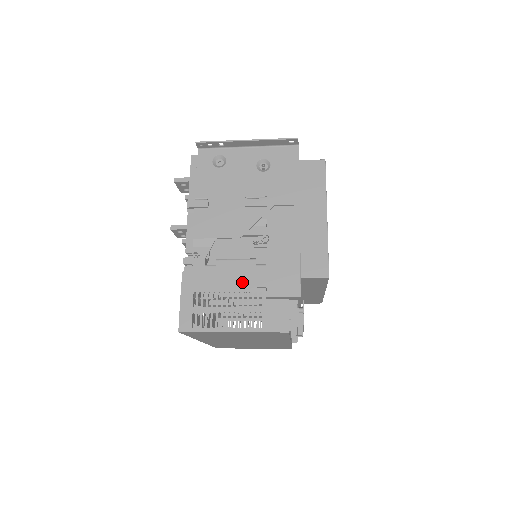
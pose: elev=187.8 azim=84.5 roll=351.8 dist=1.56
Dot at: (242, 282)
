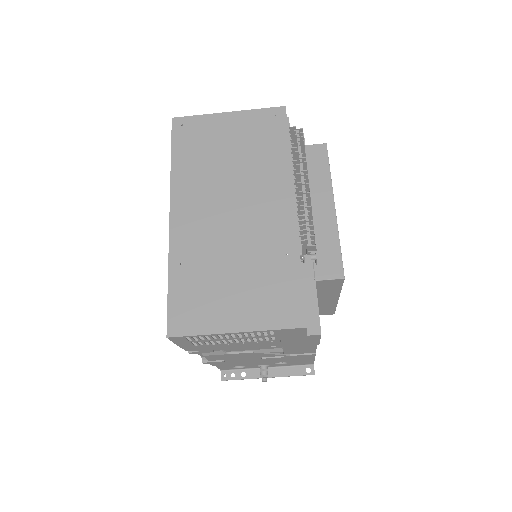
Dot at: occluded
